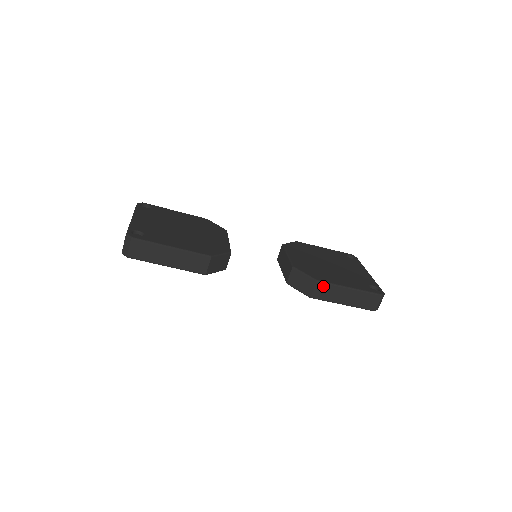
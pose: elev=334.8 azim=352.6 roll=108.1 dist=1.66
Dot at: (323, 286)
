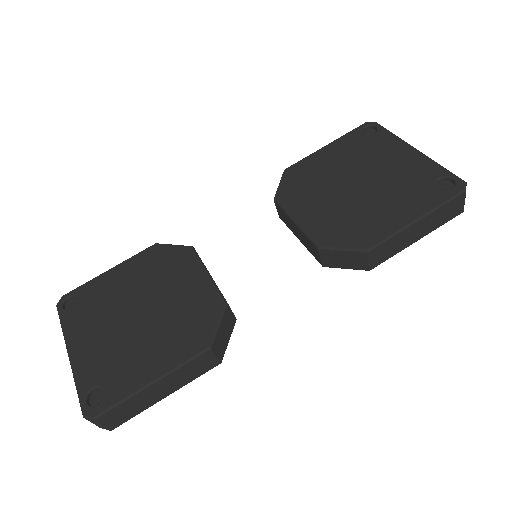
Dot at: (379, 249)
